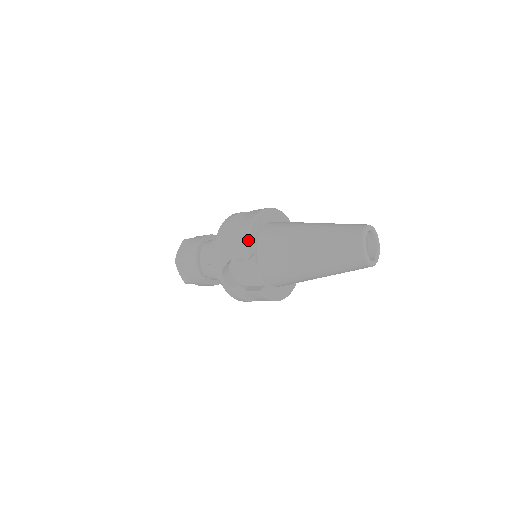
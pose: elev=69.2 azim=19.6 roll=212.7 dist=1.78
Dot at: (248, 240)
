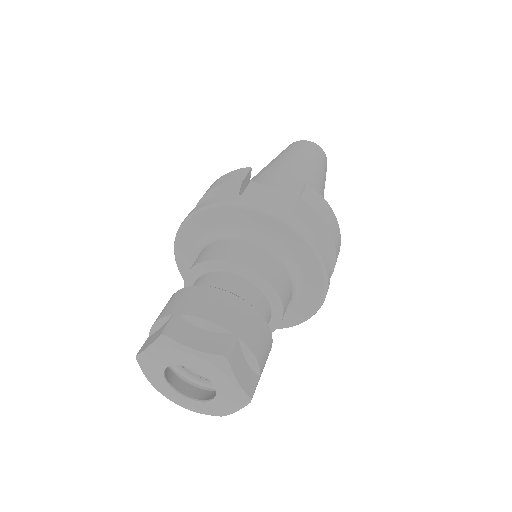
Dot at: occluded
